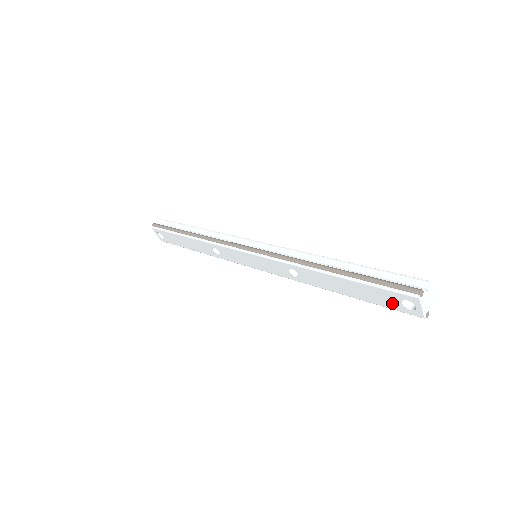
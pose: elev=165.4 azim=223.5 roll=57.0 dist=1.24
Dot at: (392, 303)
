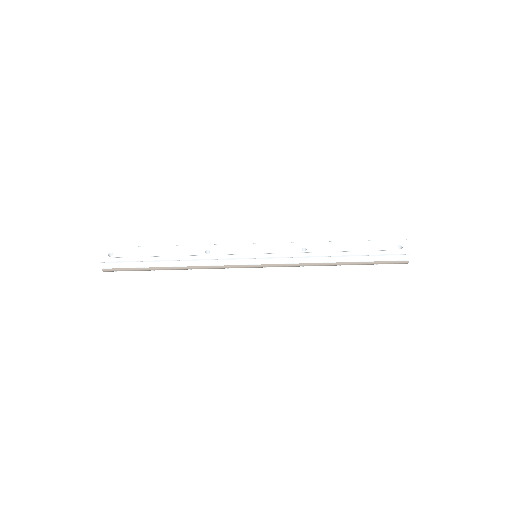
Dot at: occluded
